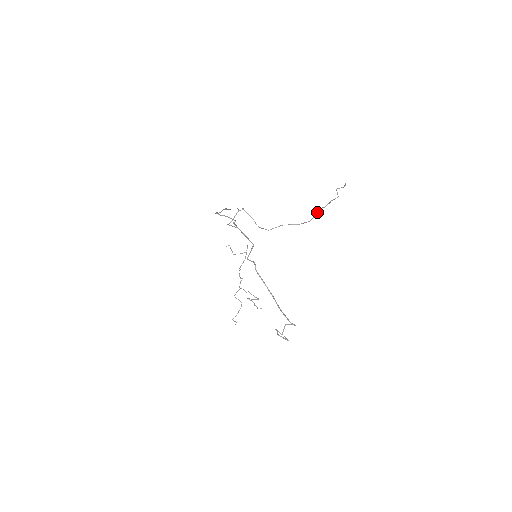
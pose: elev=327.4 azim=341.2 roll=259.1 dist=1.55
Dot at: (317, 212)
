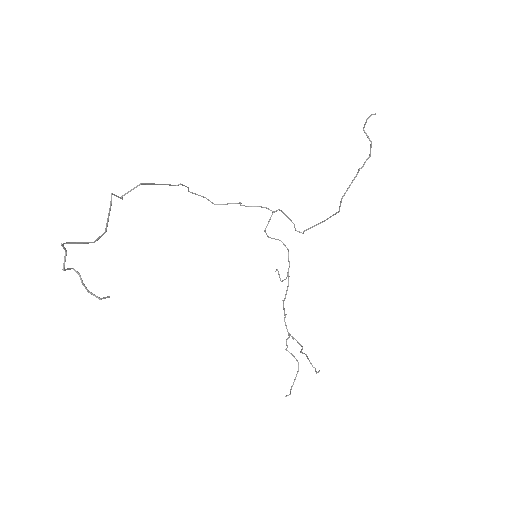
Dot at: occluded
